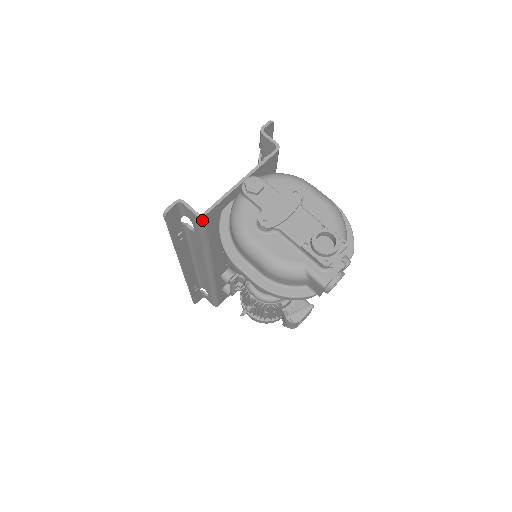
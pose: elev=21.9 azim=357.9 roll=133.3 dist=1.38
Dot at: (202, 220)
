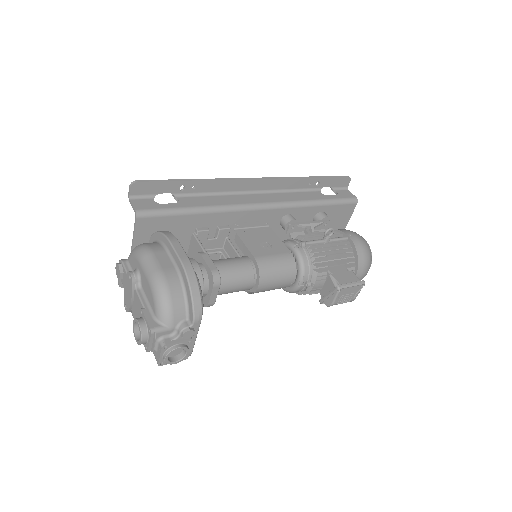
Dot at: occluded
